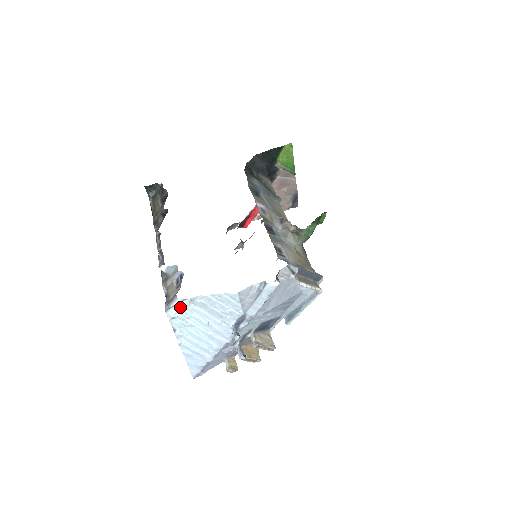
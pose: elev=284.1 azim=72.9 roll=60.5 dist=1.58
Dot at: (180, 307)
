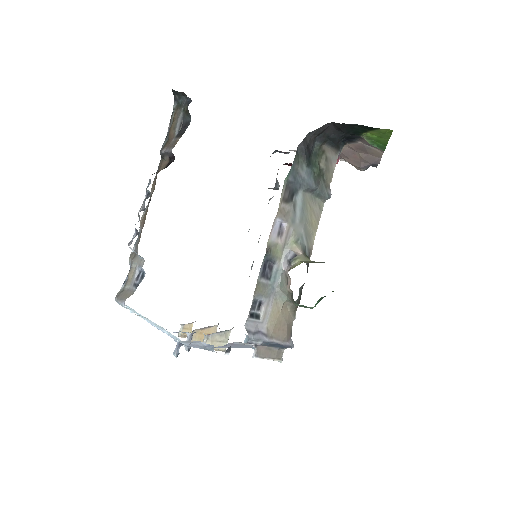
Dot at: (128, 308)
